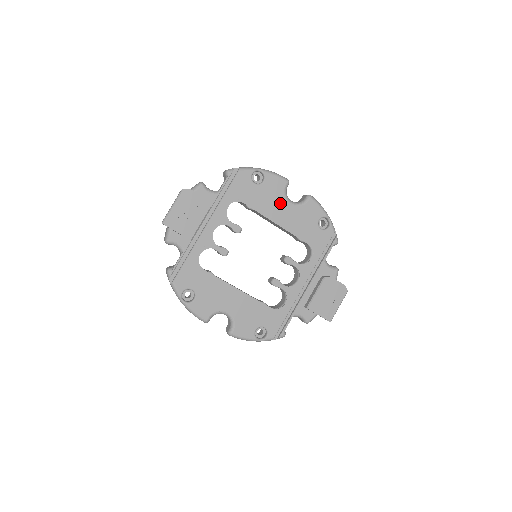
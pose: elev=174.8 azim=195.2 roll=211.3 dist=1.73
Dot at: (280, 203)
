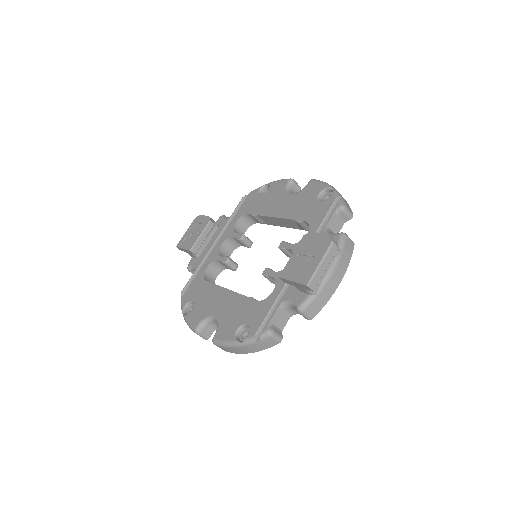
Dot at: (280, 199)
